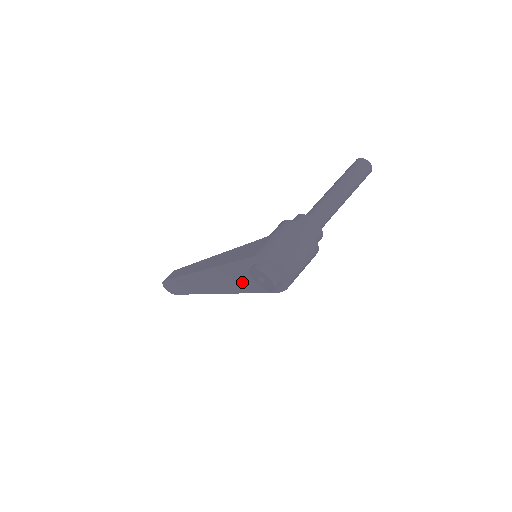
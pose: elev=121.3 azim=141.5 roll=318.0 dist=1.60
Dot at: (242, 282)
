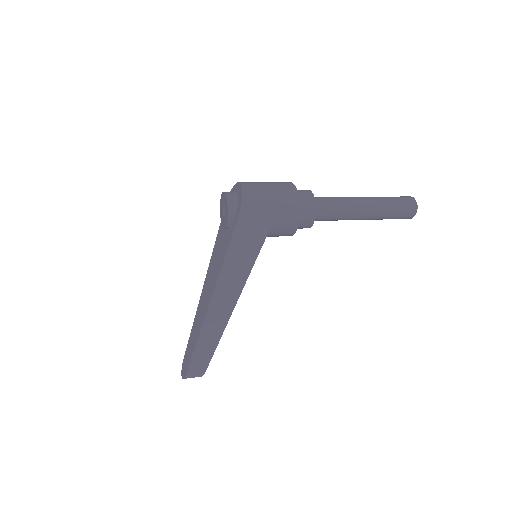
Dot at: (221, 252)
